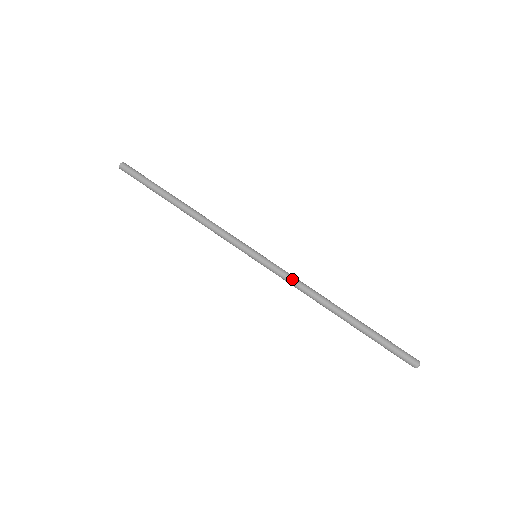
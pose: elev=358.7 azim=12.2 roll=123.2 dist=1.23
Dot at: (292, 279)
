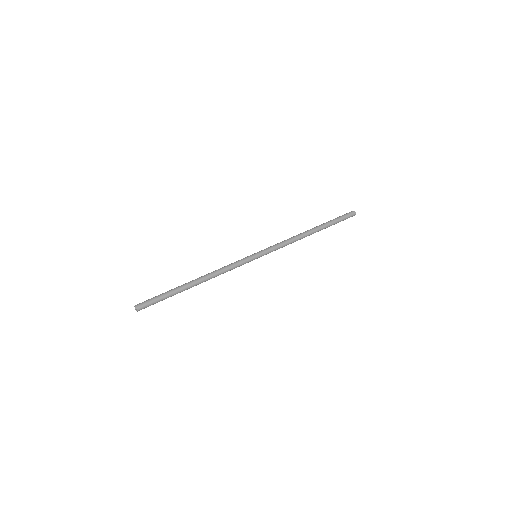
Dot at: (283, 246)
